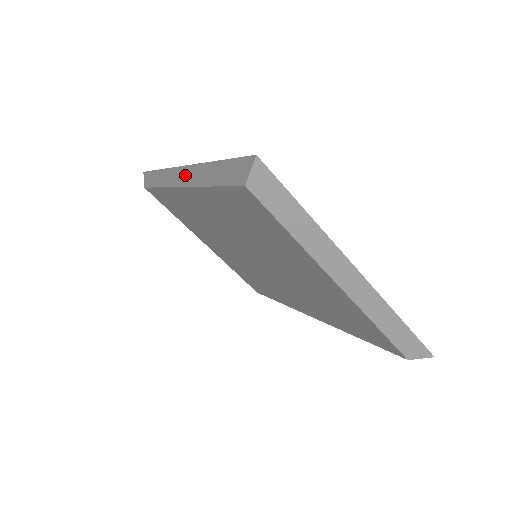
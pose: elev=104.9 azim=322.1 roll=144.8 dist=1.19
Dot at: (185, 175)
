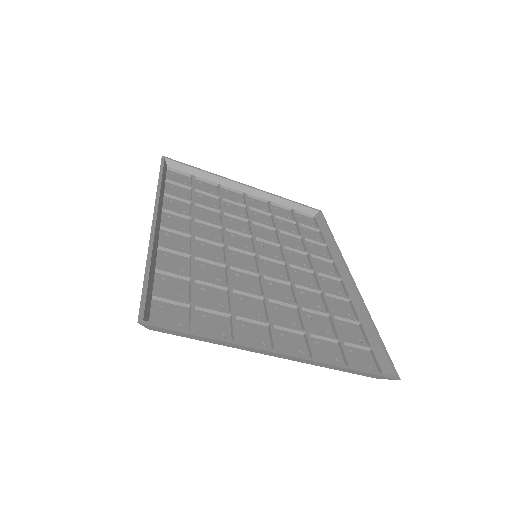
Dot at: occluded
